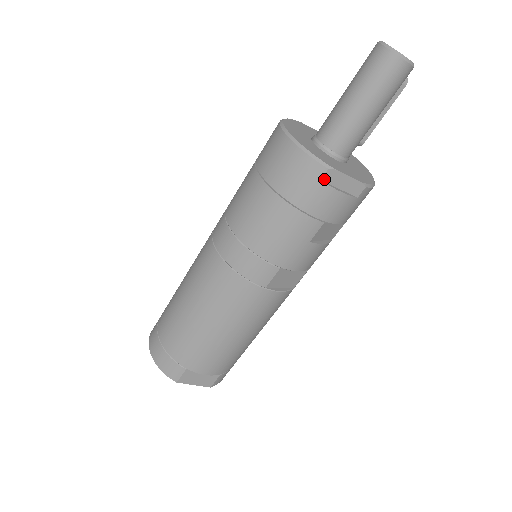
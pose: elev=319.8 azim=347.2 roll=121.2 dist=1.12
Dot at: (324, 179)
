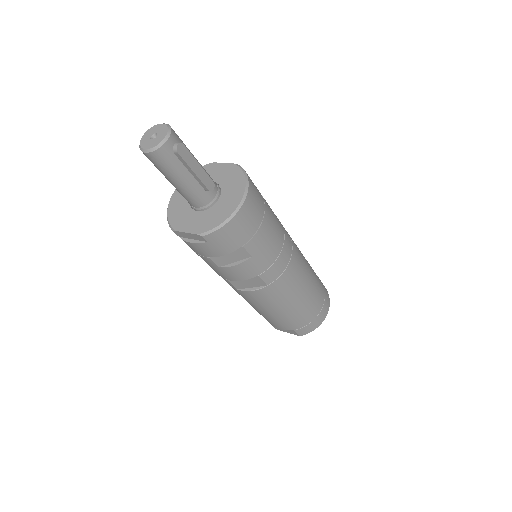
Dot at: (179, 236)
